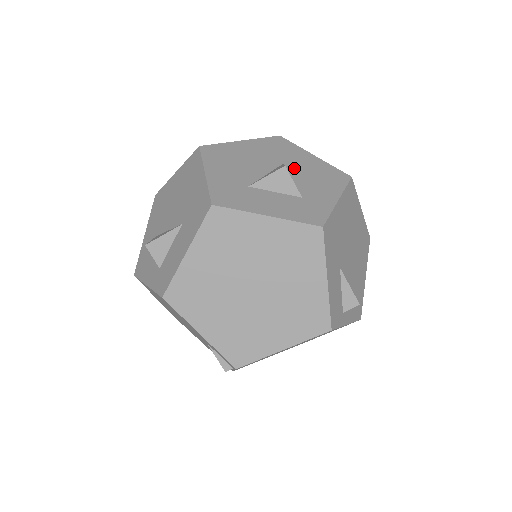
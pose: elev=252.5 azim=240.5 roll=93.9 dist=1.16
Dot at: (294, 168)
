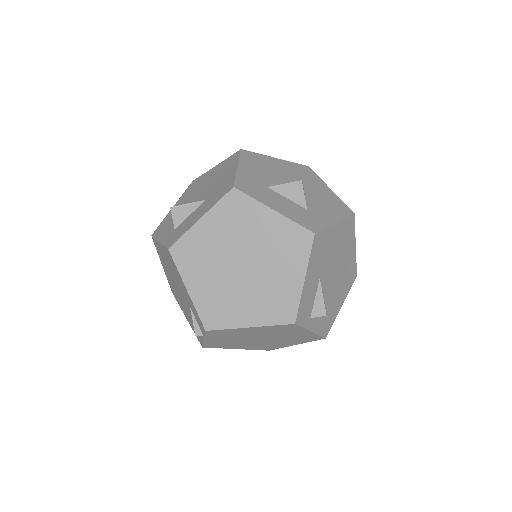
Dot at: (310, 190)
